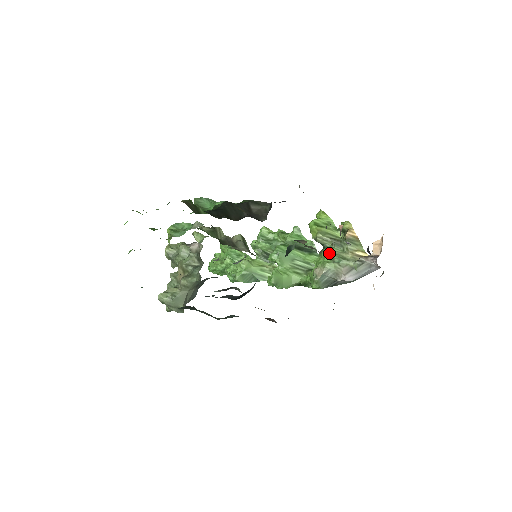
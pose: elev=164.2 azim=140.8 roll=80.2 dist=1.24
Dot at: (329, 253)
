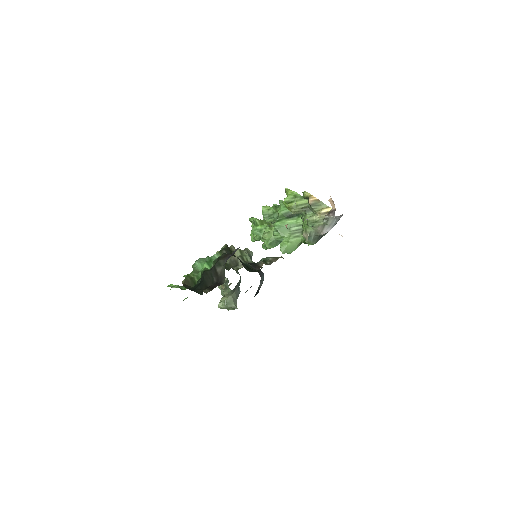
Dot at: (305, 220)
